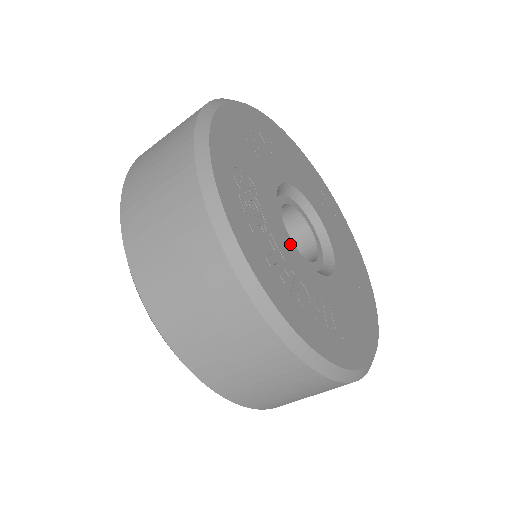
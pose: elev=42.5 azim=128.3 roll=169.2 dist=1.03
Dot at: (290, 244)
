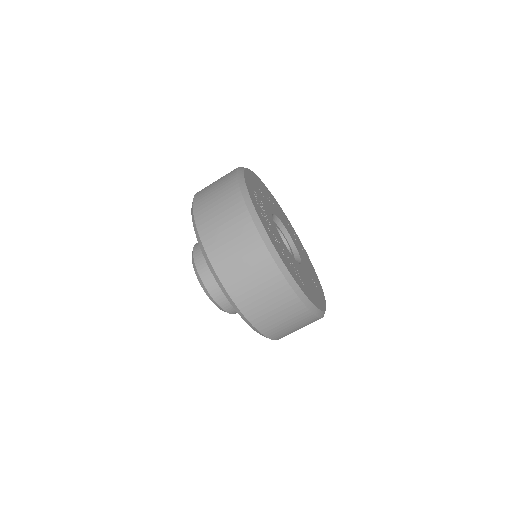
Dot at: (278, 234)
